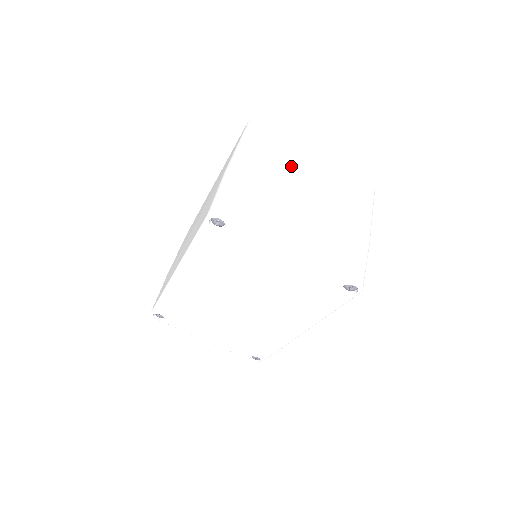
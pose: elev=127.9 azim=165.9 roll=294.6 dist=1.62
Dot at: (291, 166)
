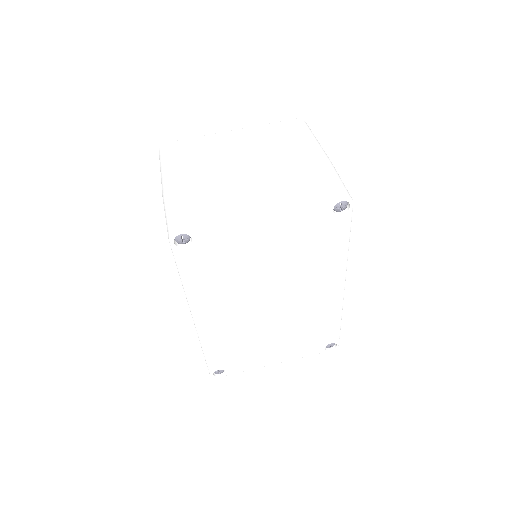
Dot at: (216, 154)
